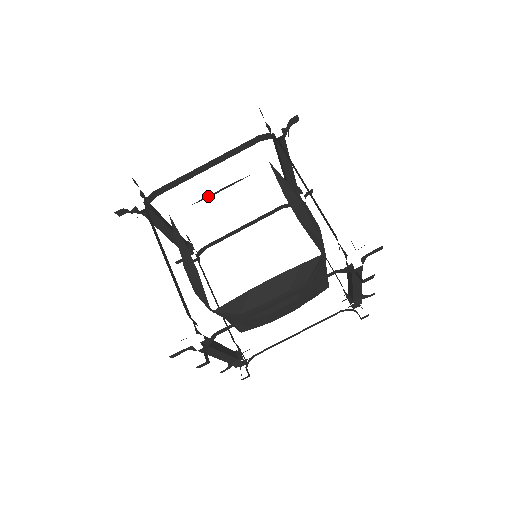
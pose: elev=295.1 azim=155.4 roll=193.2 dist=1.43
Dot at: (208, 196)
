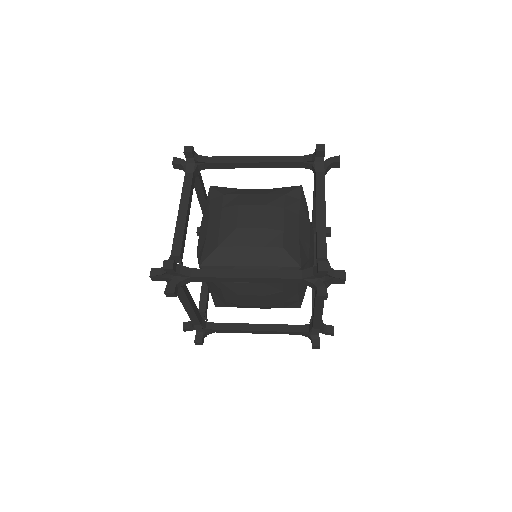
Dot at: occluded
